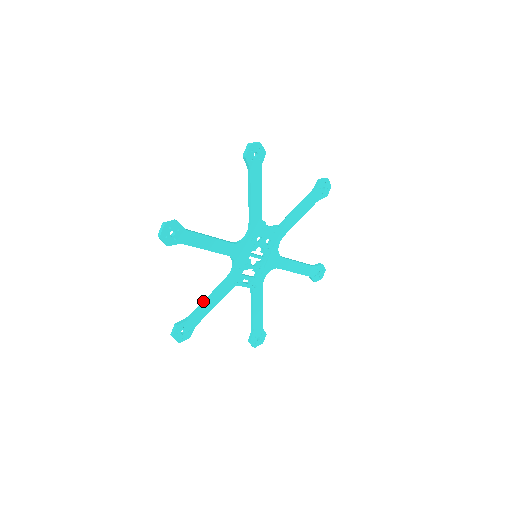
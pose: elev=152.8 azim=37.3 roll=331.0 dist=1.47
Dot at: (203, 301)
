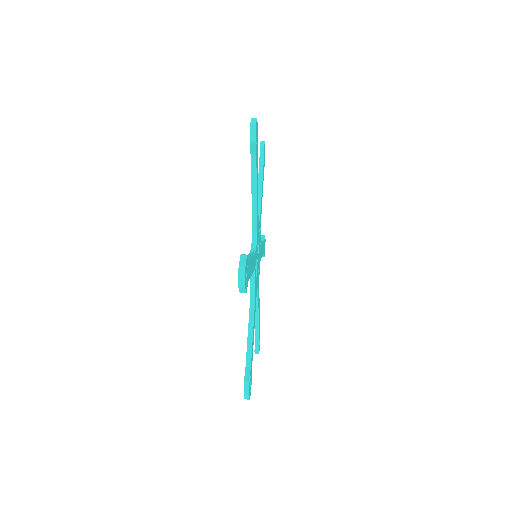
Dot at: occluded
